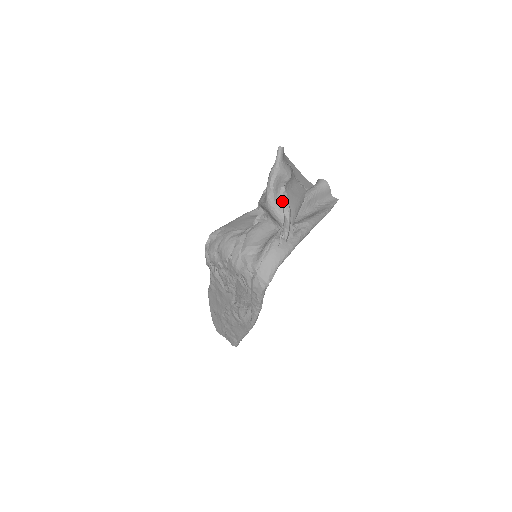
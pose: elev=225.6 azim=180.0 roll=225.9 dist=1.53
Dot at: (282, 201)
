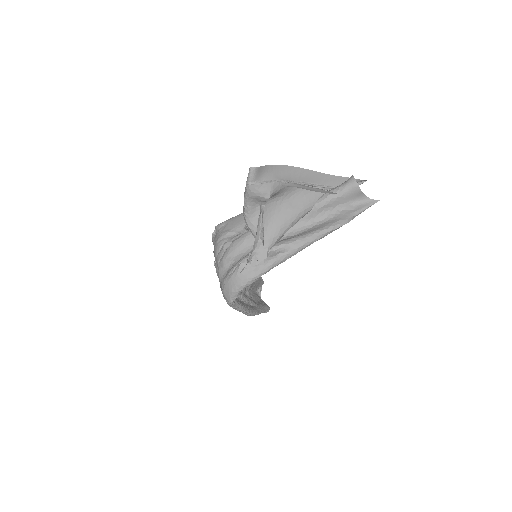
Dot at: (260, 221)
